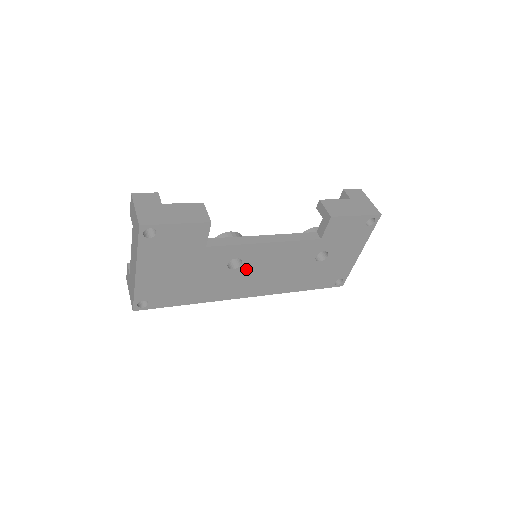
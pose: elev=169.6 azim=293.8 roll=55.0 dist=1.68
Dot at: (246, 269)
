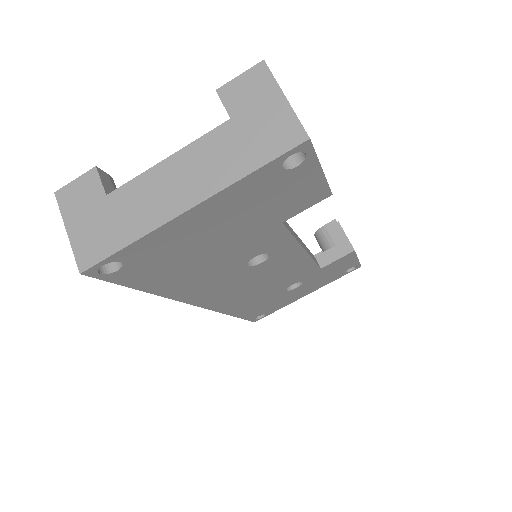
Dot at: (252, 271)
